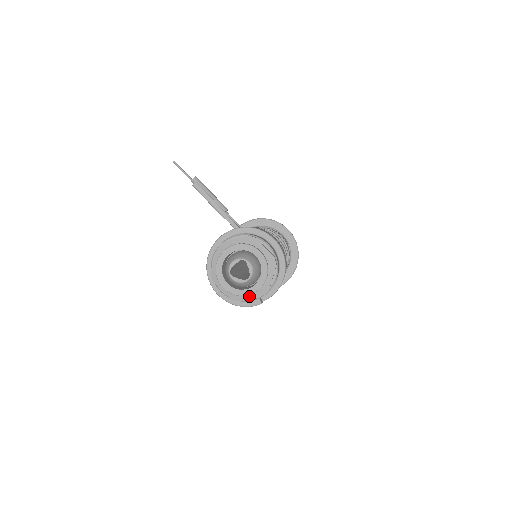
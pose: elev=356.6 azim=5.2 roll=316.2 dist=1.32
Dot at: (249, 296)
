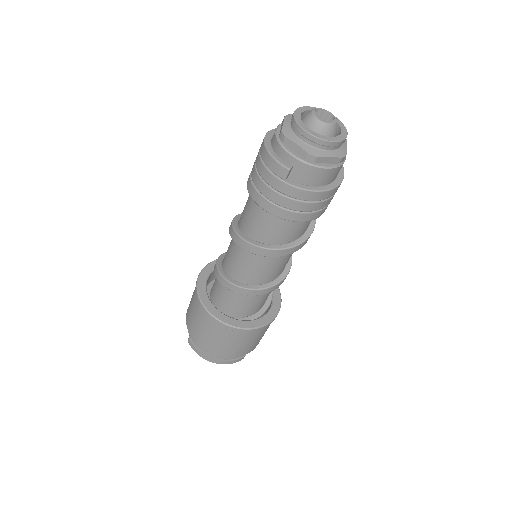
Dot at: (299, 142)
